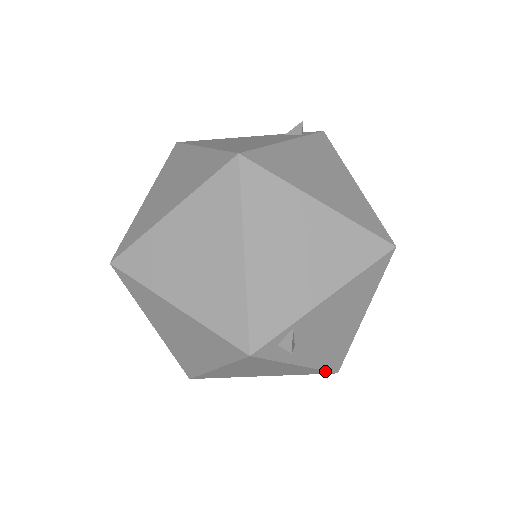
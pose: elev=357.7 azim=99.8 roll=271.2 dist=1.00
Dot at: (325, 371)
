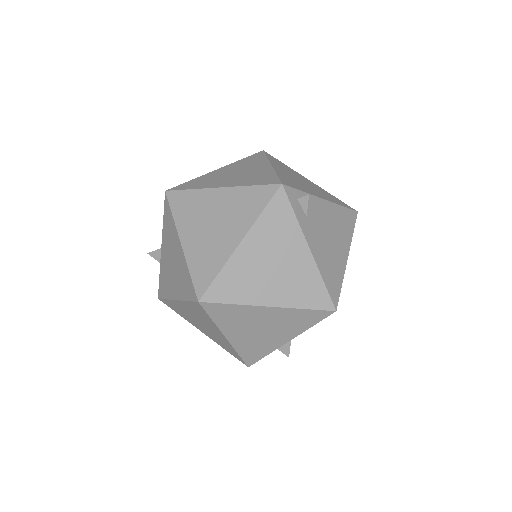
Dot at: (326, 293)
